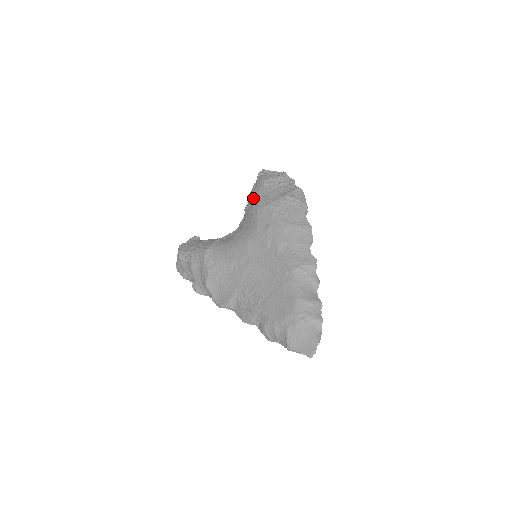
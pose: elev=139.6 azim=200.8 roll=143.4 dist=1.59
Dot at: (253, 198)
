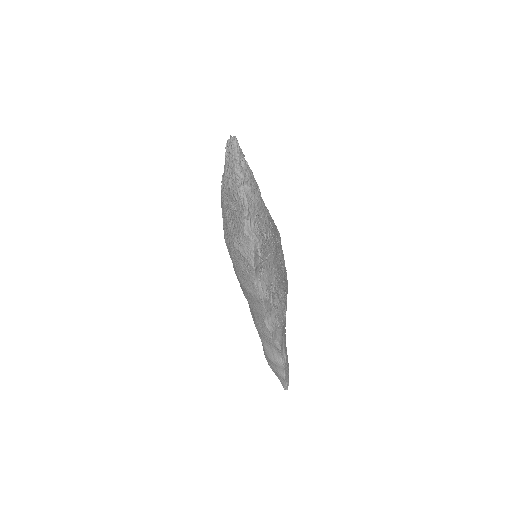
Dot at: occluded
